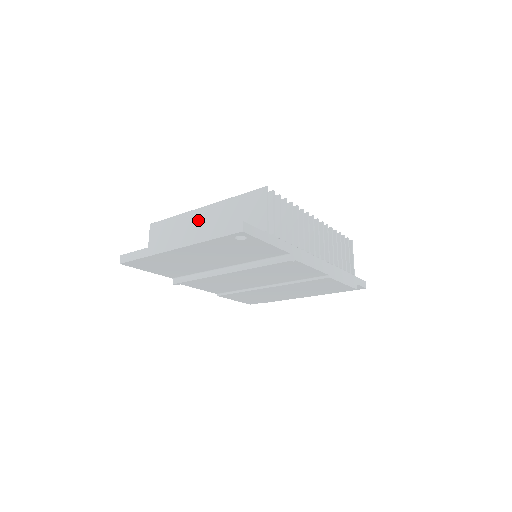
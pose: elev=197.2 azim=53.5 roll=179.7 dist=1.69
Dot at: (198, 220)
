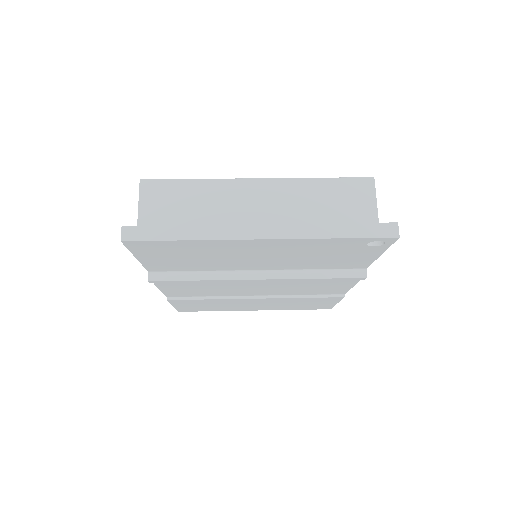
Dot at: (251, 196)
